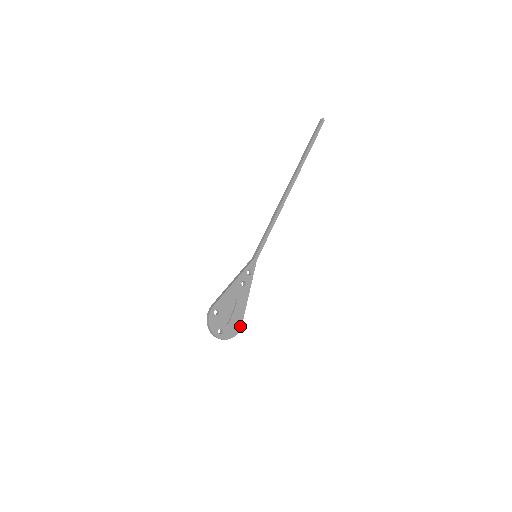
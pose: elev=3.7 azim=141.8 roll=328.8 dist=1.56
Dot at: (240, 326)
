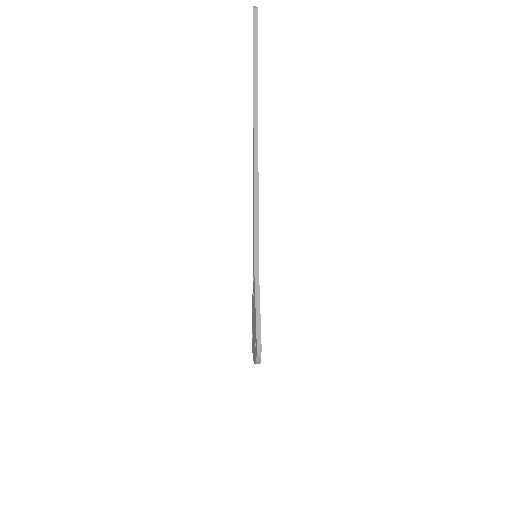
Dot at: occluded
